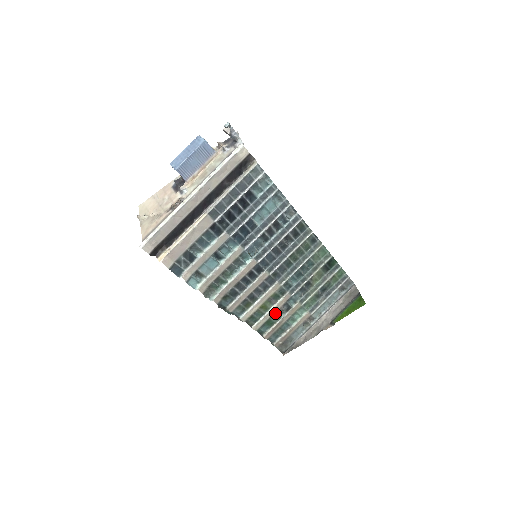
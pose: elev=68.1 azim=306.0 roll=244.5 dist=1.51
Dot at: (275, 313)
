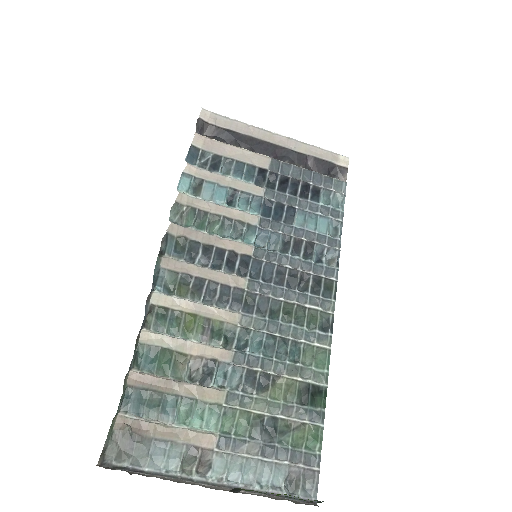
Dot at: (187, 357)
